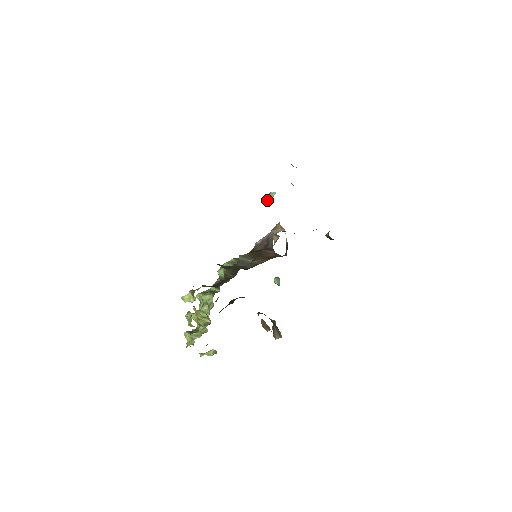
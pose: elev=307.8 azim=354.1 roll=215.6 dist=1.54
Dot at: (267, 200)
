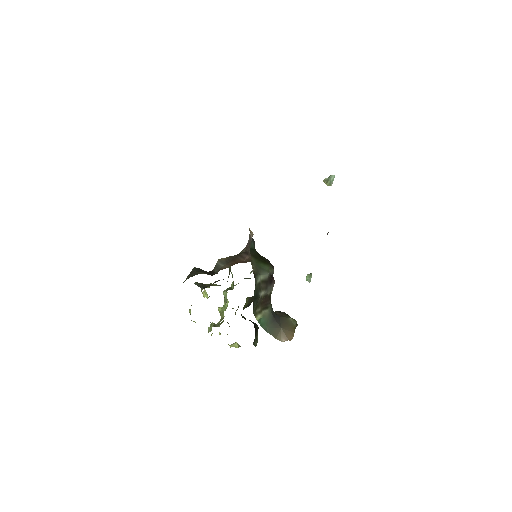
Dot at: (327, 184)
